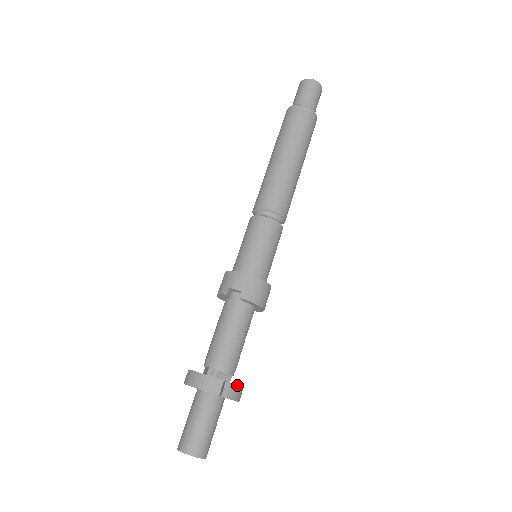
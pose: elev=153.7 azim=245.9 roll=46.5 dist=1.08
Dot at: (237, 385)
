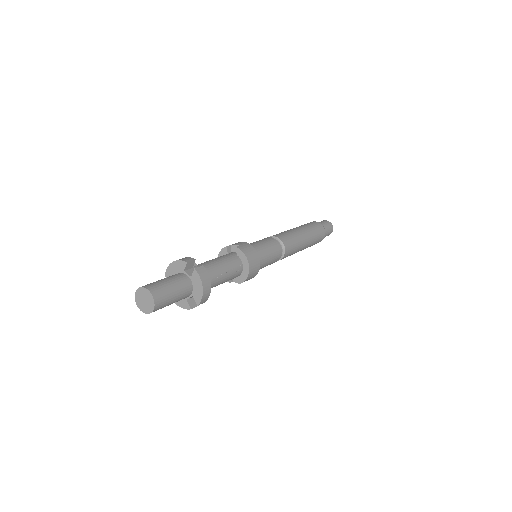
Dot at: occluded
